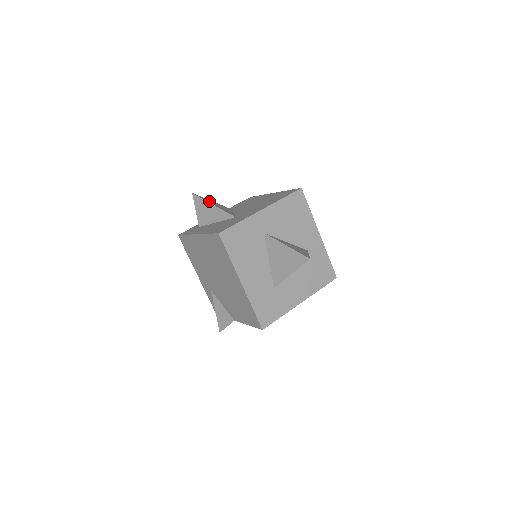
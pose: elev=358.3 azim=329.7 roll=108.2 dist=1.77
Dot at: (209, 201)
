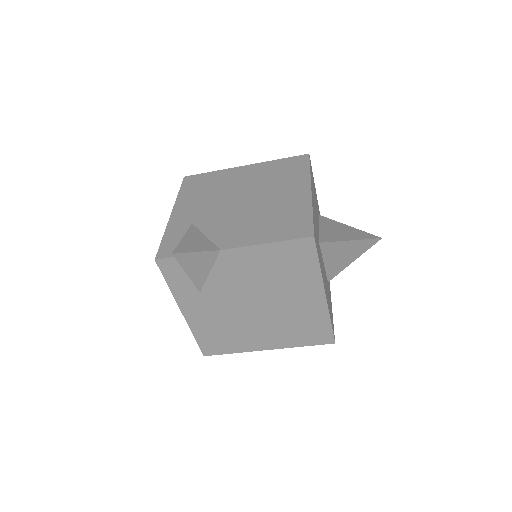
Dot at: occluded
